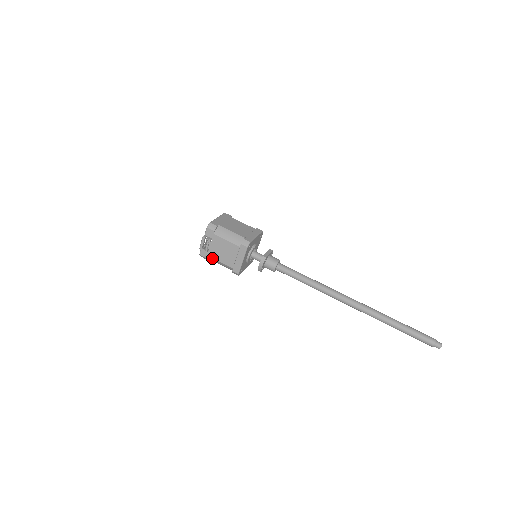
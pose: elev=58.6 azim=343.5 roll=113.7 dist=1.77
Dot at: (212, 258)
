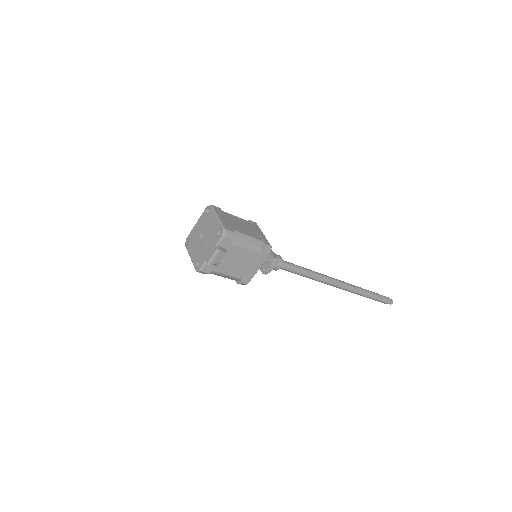
Dot at: (218, 272)
